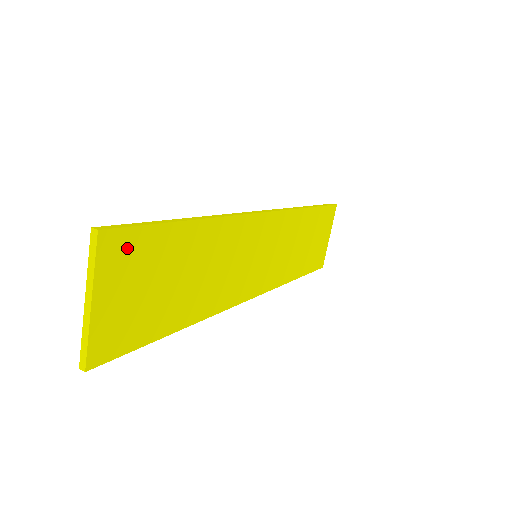
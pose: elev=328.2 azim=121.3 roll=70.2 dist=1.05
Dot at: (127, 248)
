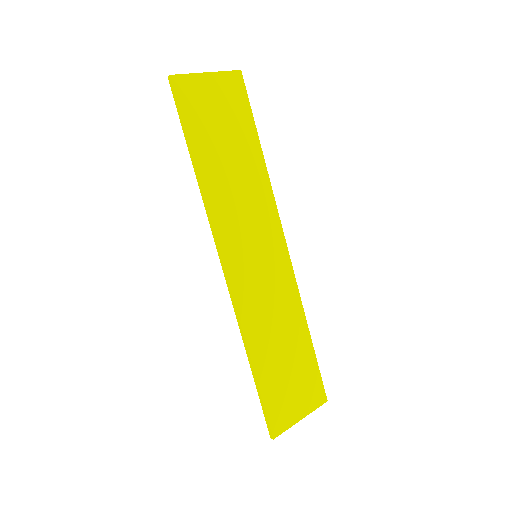
Dot at: (237, 93)
